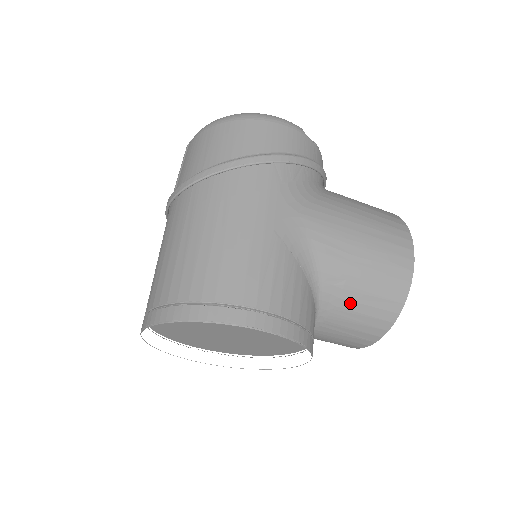
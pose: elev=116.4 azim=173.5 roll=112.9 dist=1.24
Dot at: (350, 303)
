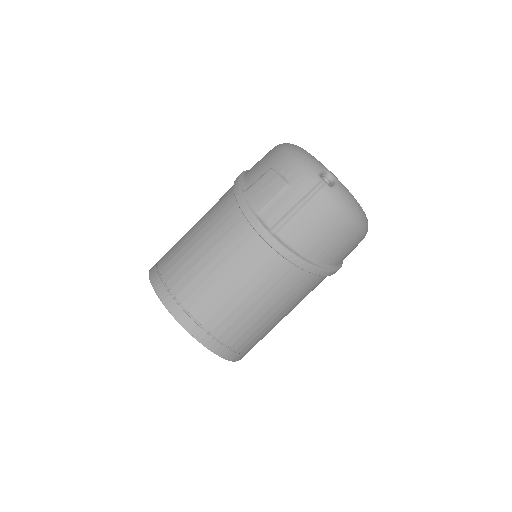
Dot at: occluded
